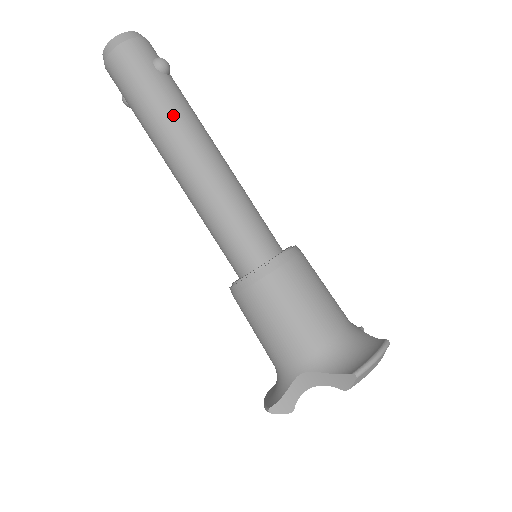
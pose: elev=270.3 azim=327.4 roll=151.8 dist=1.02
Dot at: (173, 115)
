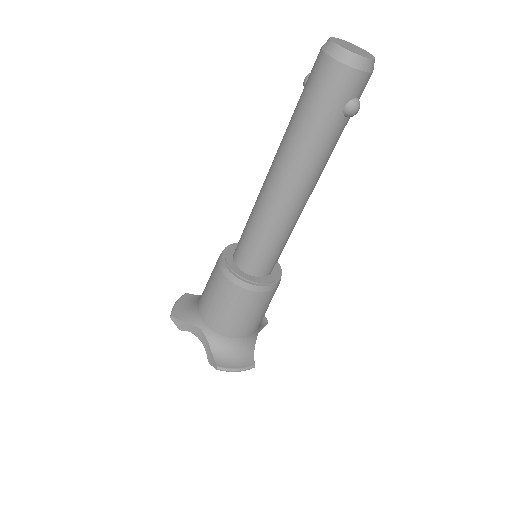
Dot at: (310, 153)
